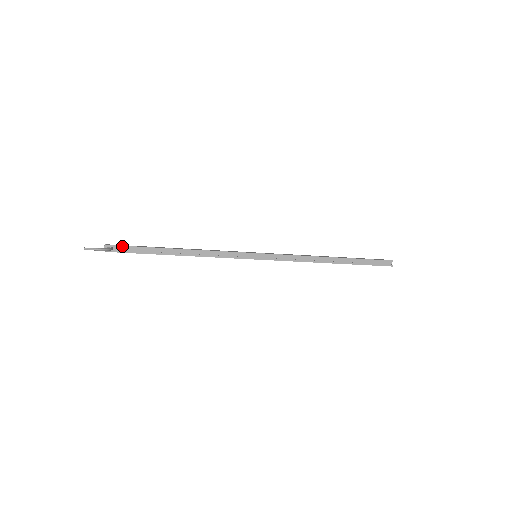
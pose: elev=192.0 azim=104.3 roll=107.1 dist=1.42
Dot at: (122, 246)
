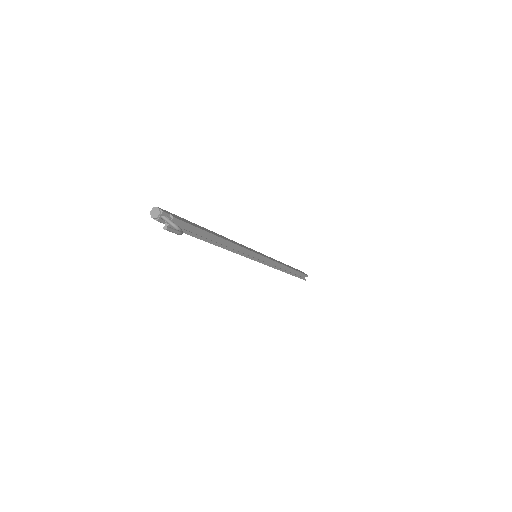
Dot at: (180, 220)
